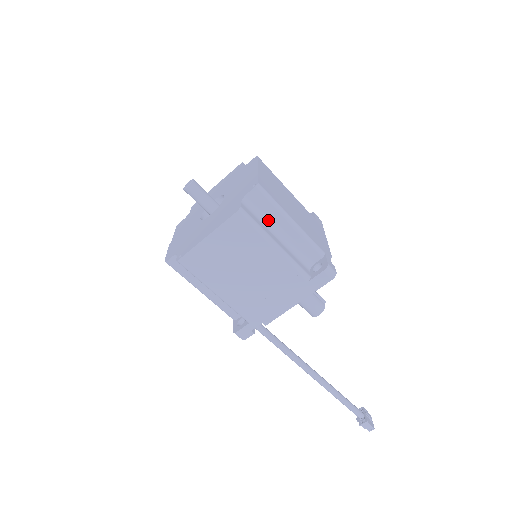
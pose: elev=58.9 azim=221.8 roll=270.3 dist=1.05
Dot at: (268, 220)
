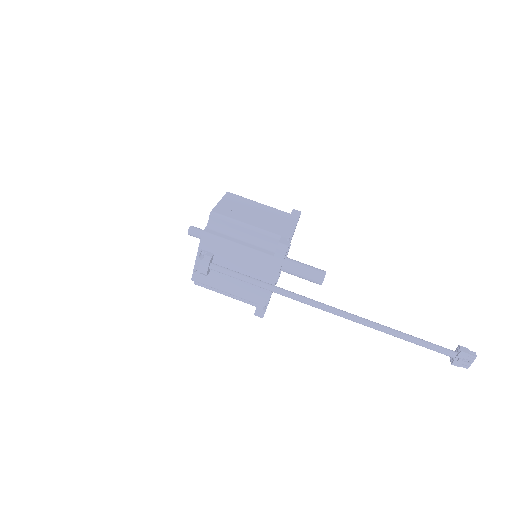
Dot at: occluded
